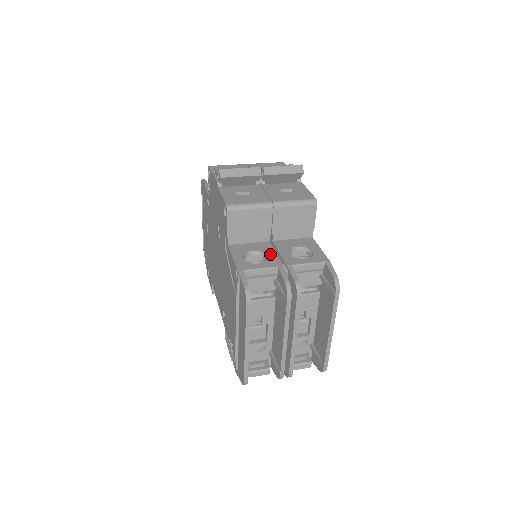
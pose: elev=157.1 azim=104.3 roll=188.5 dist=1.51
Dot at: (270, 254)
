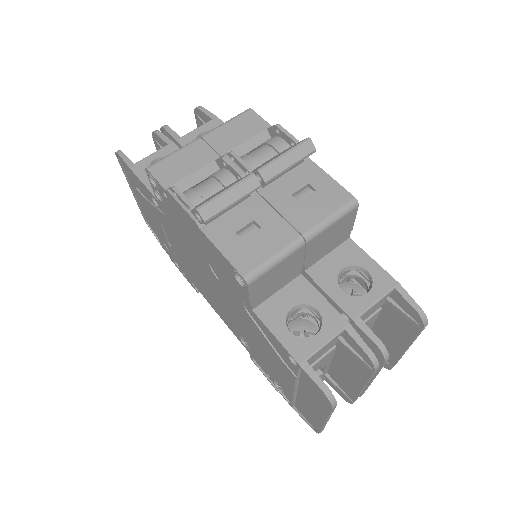
Dot at: (319, 305)
